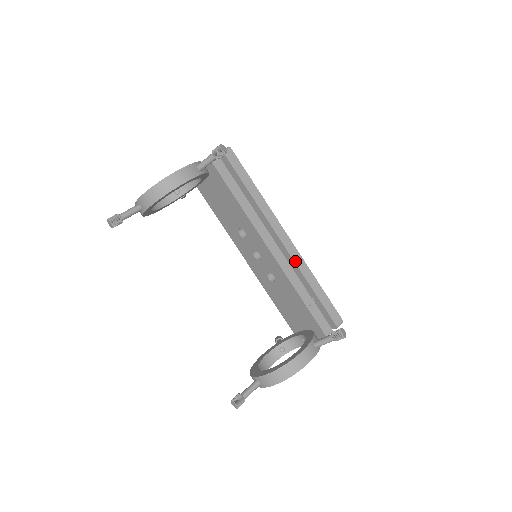
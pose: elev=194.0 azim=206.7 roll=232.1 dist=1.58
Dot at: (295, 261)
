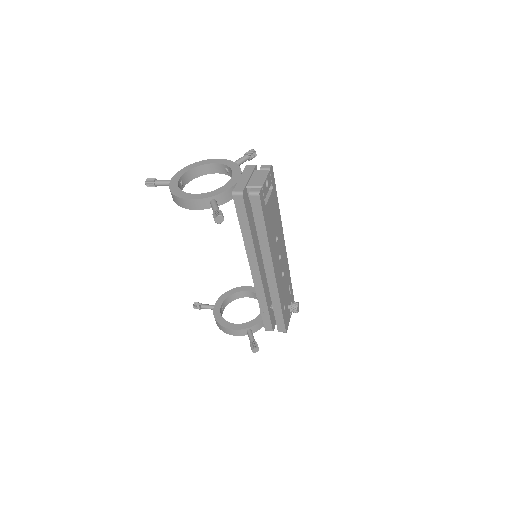
Dot at: (270, 288)
